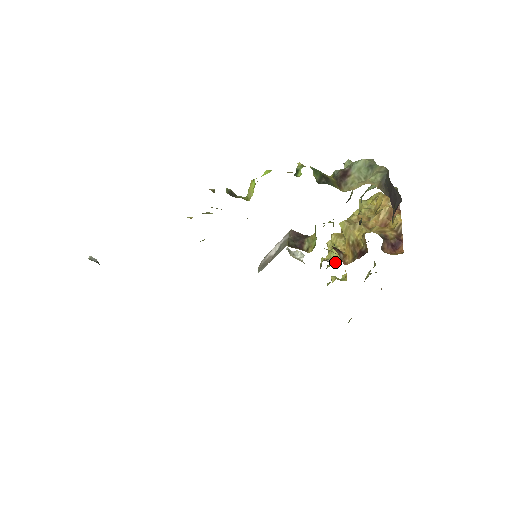
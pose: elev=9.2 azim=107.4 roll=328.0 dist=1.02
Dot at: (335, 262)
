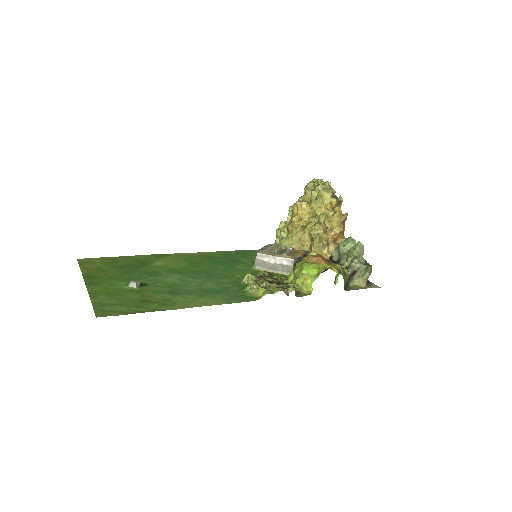
Dot at: (296, 249)
